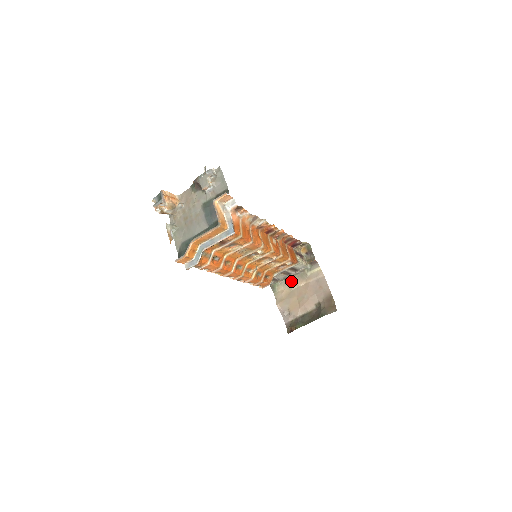
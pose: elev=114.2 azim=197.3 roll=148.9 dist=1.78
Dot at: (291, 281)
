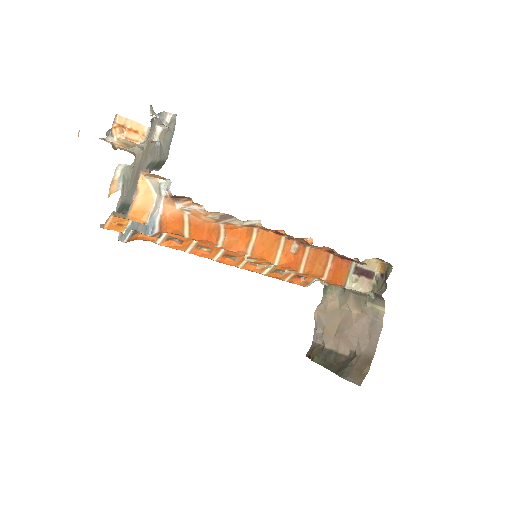
Dot at: (346, 296)
